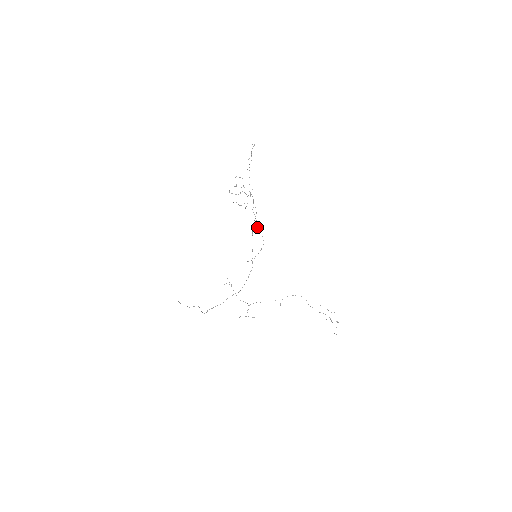
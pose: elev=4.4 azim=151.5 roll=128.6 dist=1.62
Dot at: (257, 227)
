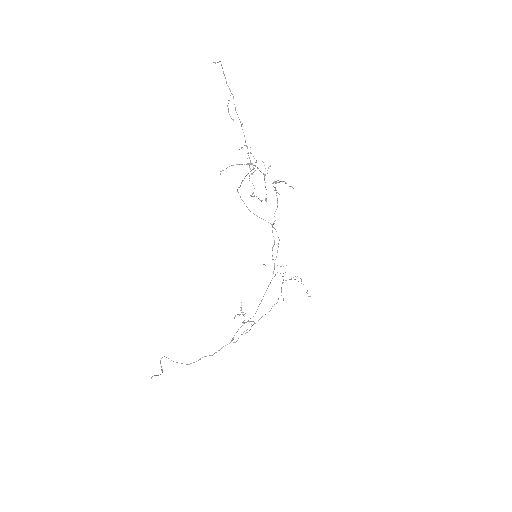
Dot at: occluded
